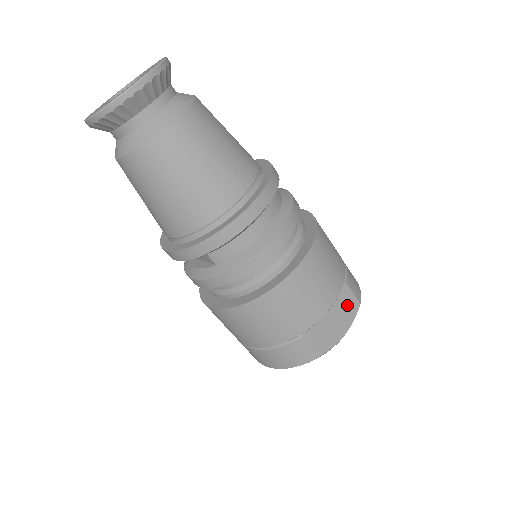
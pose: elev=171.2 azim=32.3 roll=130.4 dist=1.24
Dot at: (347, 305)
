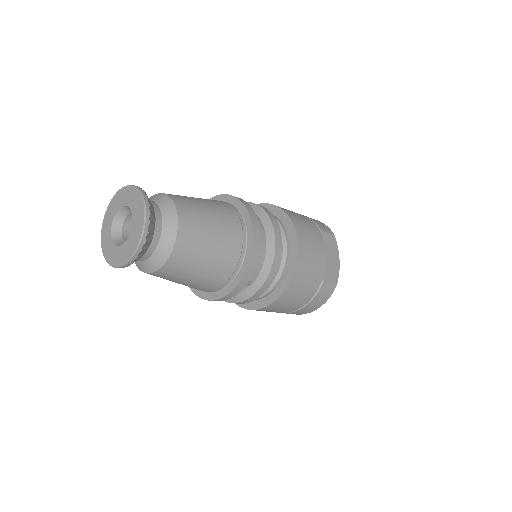
Dot at: (329, 242)
